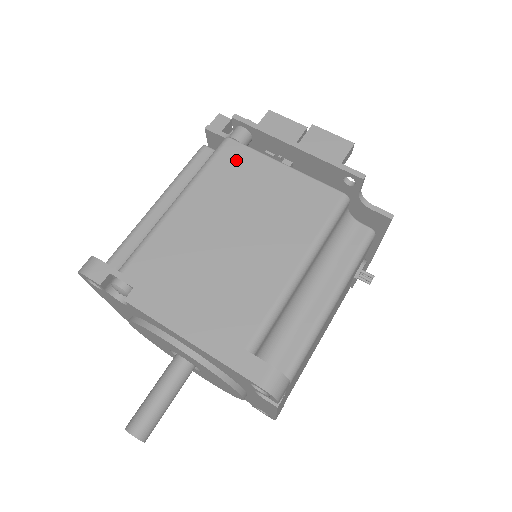
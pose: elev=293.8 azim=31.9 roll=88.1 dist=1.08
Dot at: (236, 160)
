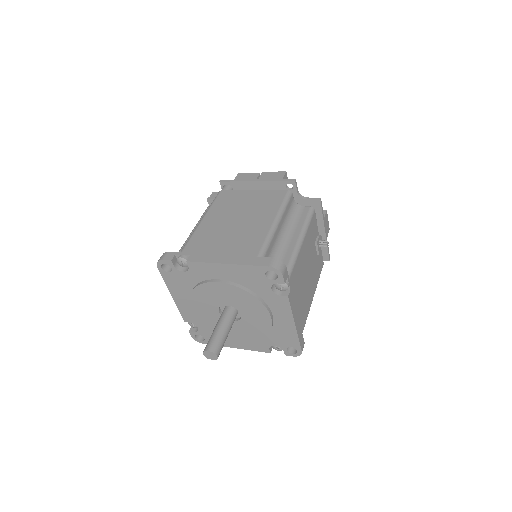
Dot at: (227, 196)
